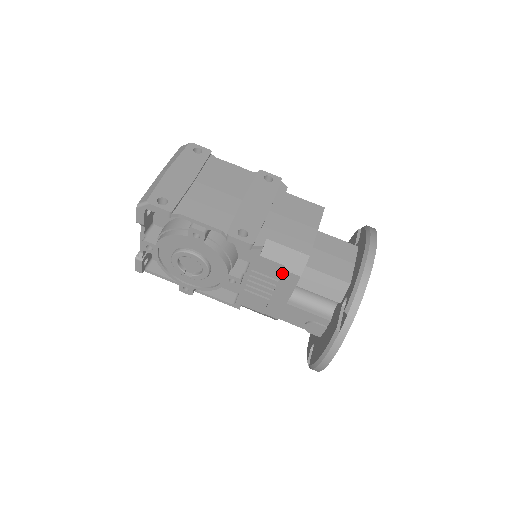
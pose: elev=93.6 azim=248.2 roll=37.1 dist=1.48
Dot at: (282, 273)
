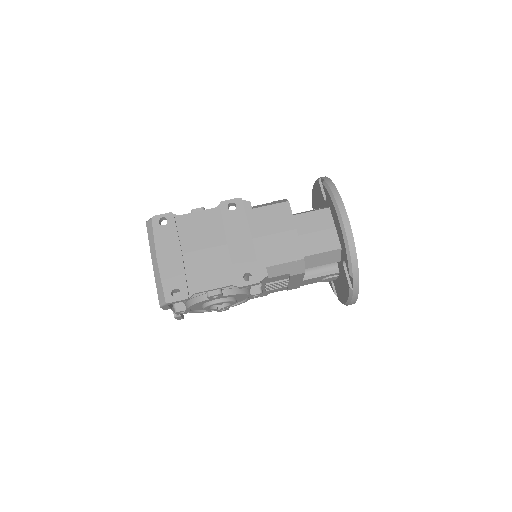
Dot at: (290, 277)
